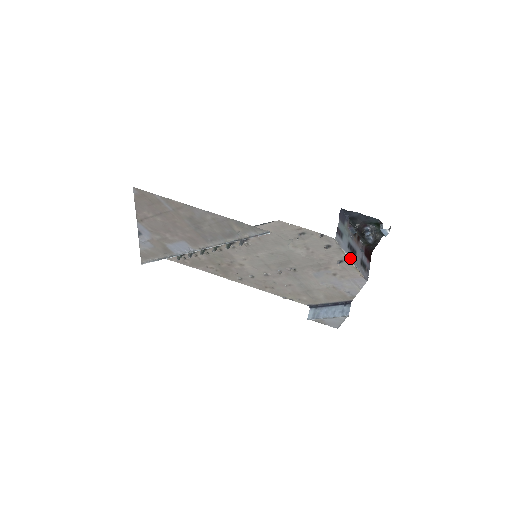
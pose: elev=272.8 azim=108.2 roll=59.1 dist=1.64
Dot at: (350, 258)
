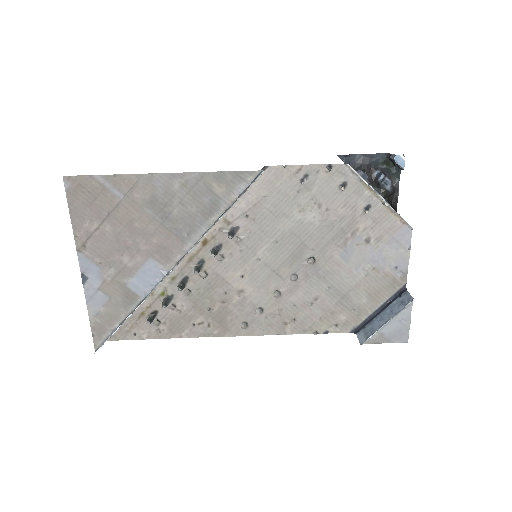
Dot at: (377, 193)
